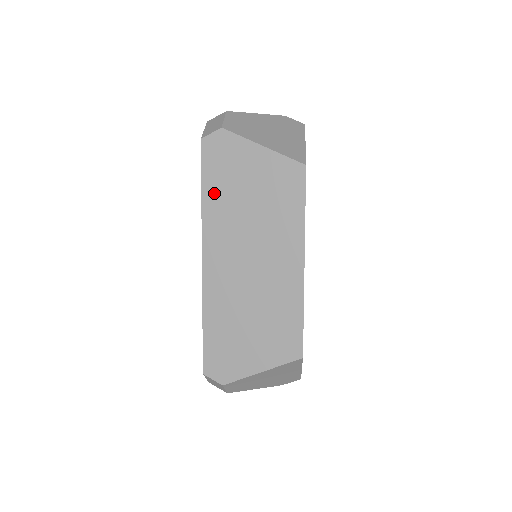
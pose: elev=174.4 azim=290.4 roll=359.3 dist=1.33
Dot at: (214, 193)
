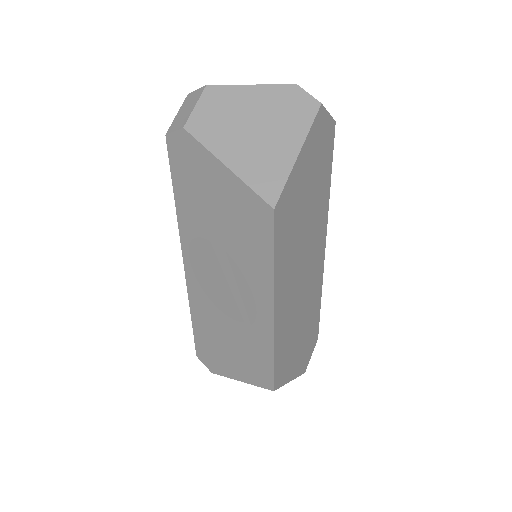
Dot at: (185, 203)
